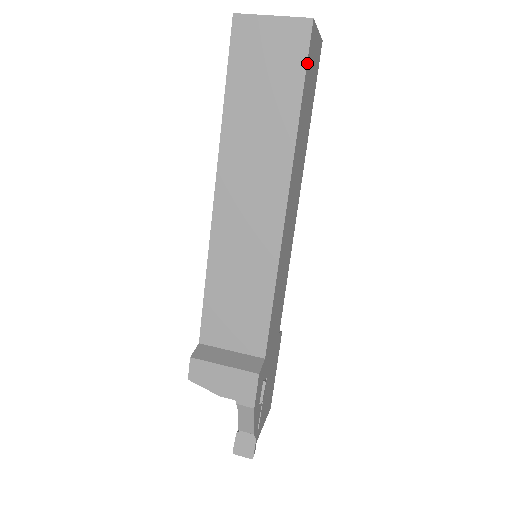
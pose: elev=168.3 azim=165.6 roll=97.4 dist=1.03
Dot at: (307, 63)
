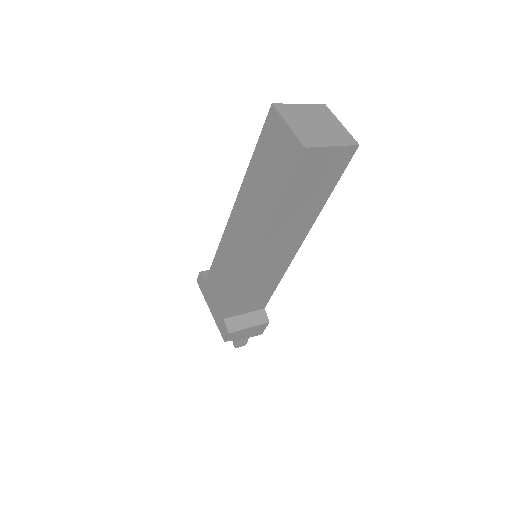
Dot at: (343, 170)
